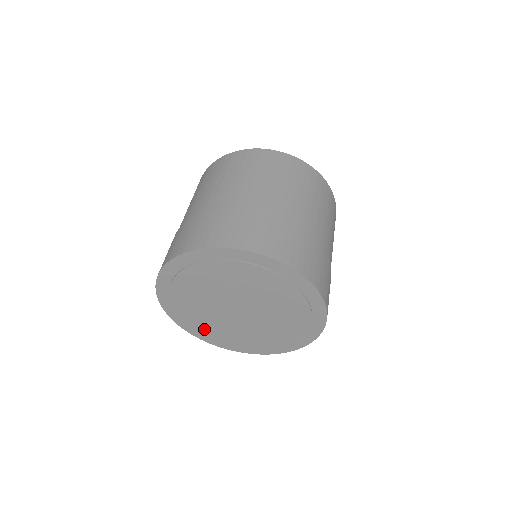
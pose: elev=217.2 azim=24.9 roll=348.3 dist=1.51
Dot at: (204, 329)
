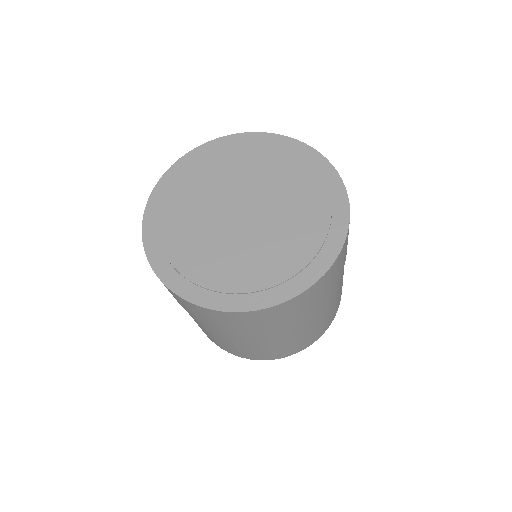
Dot at: (170, 214)
